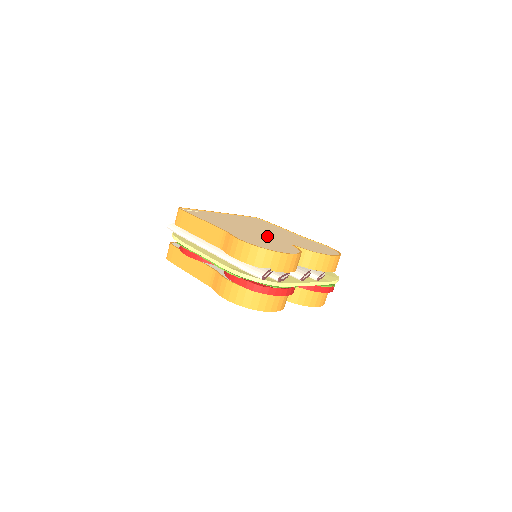
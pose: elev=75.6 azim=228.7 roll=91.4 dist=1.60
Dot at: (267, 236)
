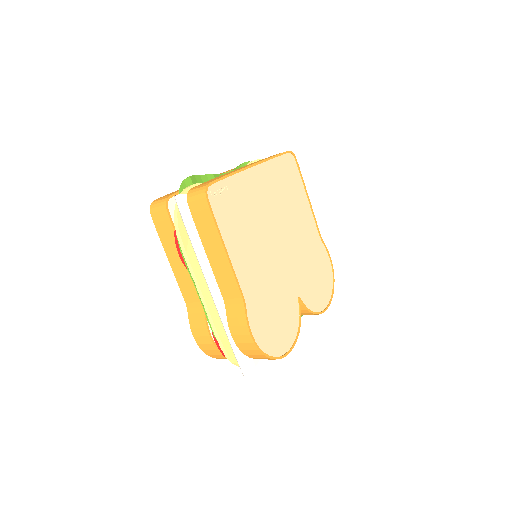
Dot at: (283, 273)
